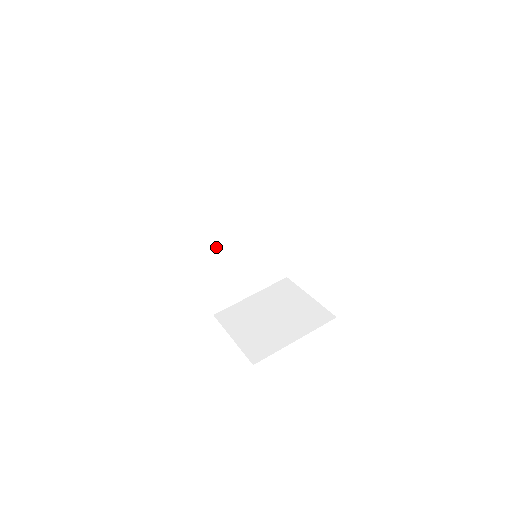
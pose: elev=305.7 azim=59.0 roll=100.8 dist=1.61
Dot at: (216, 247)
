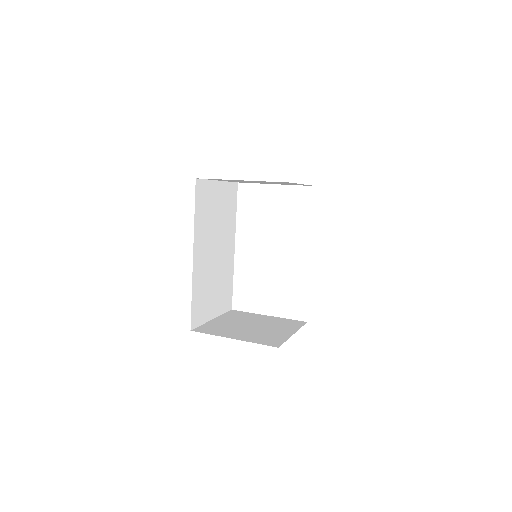
Dot at: (206, 253)
